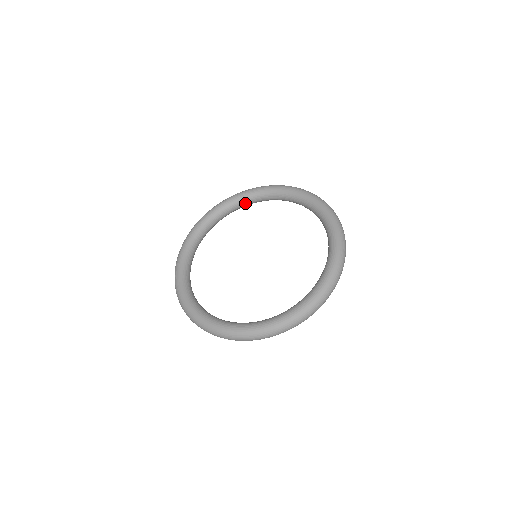
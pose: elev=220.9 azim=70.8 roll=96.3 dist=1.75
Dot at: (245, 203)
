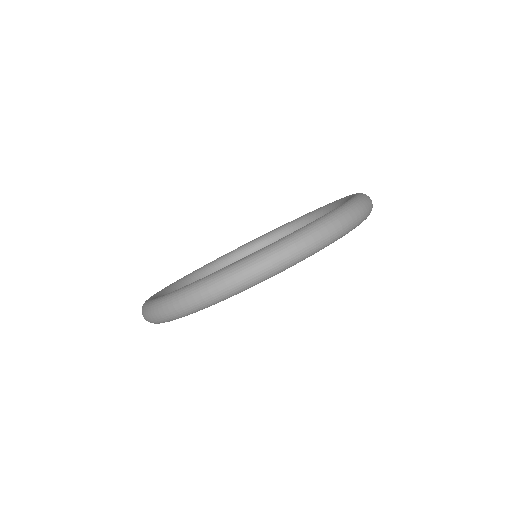
Dot at: (262, 245)
